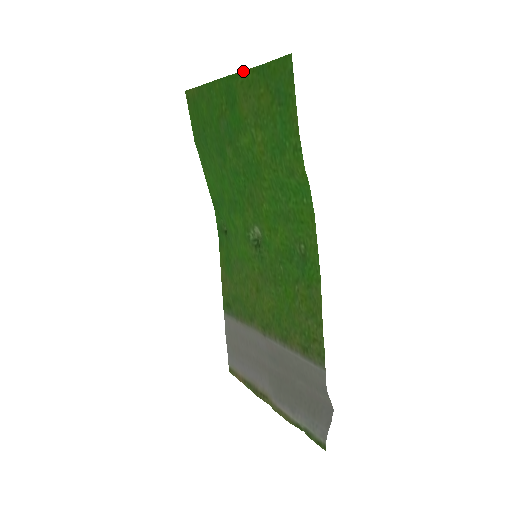
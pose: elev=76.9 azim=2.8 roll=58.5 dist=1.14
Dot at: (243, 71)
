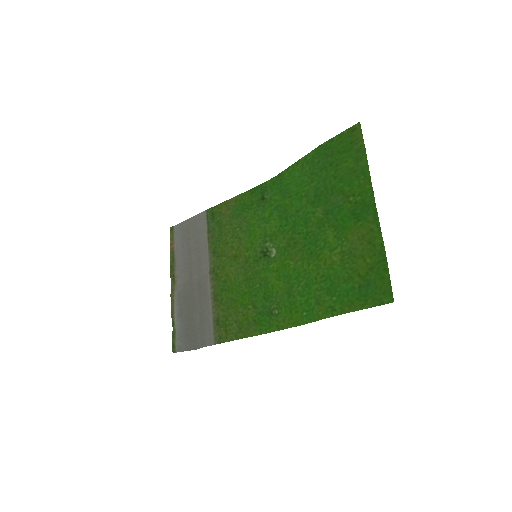
Dot at: occluded
